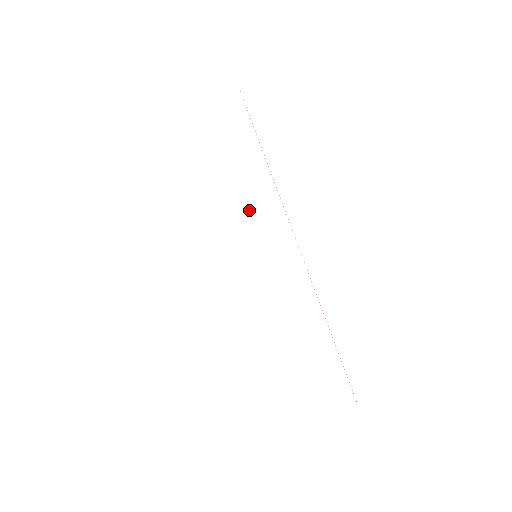
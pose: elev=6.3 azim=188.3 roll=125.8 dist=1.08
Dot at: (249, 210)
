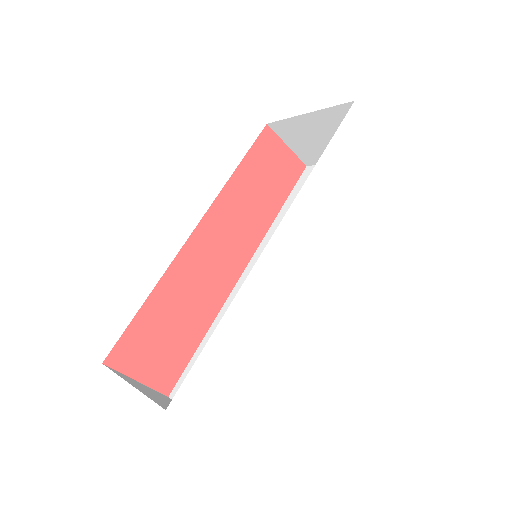
Dot at: (324, 245)
